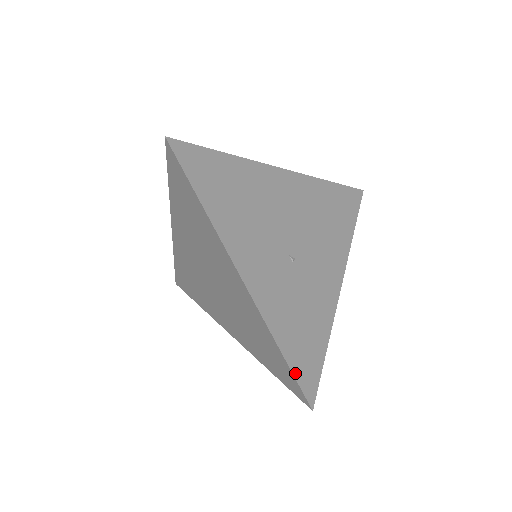
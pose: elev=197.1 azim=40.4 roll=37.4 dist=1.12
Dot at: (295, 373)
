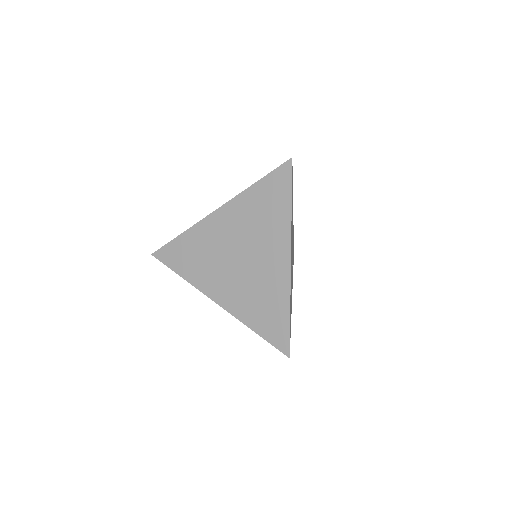
Dot at: occluded
